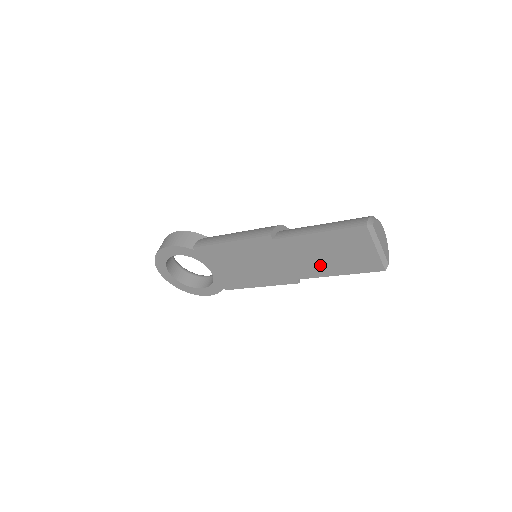
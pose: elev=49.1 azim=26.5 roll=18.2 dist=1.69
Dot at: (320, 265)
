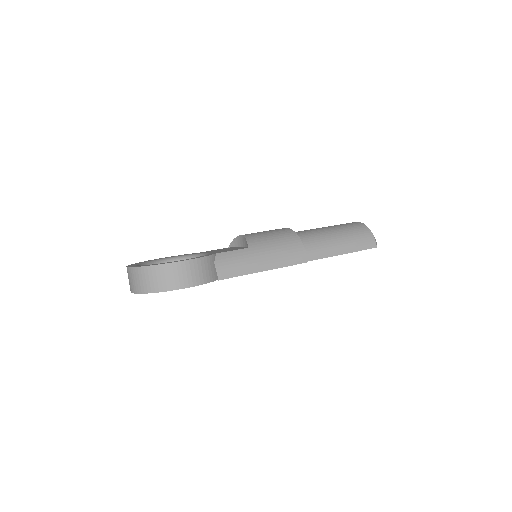
Dot at: occluded
